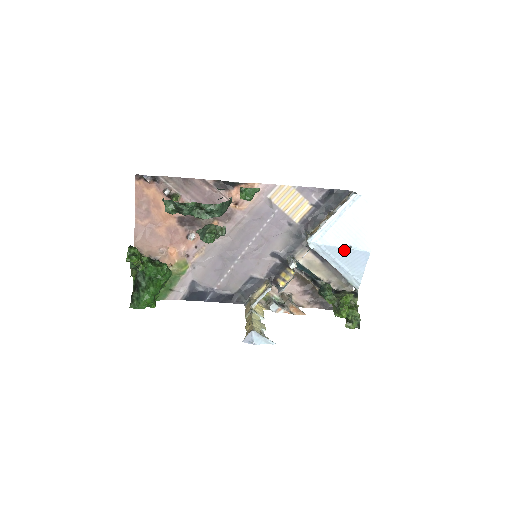
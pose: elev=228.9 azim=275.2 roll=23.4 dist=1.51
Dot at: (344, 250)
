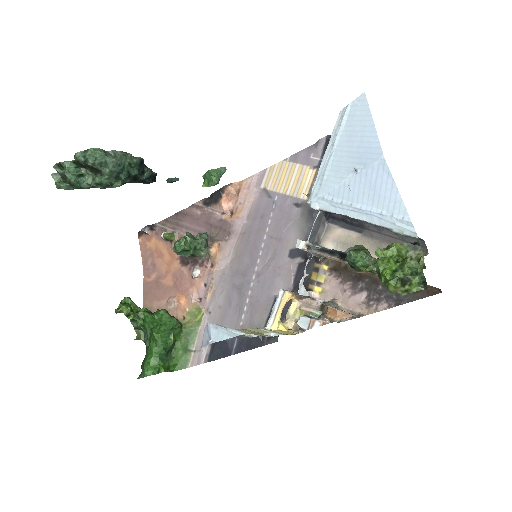
Dot at: (352, 181)
